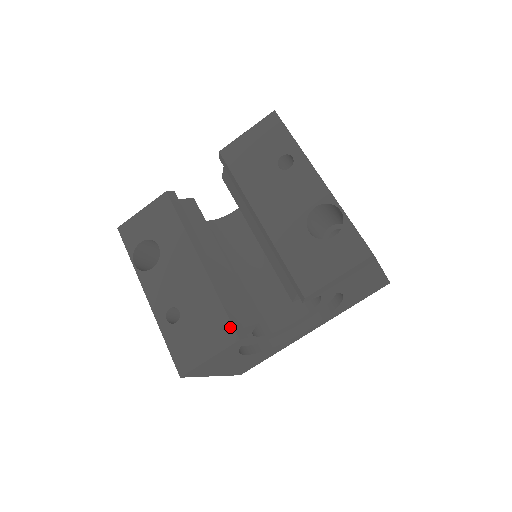
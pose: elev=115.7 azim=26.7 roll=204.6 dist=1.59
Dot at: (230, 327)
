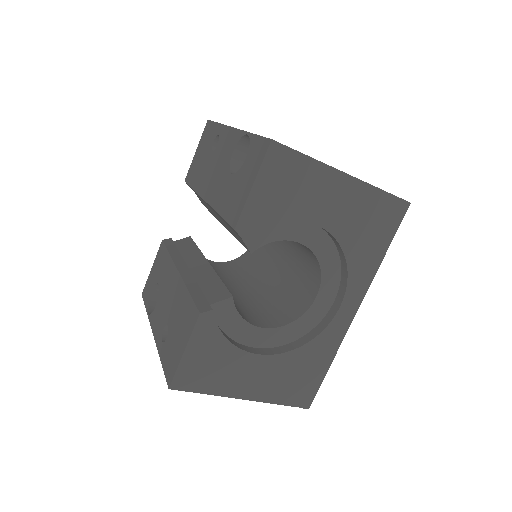
Dot at: (194, 308)
